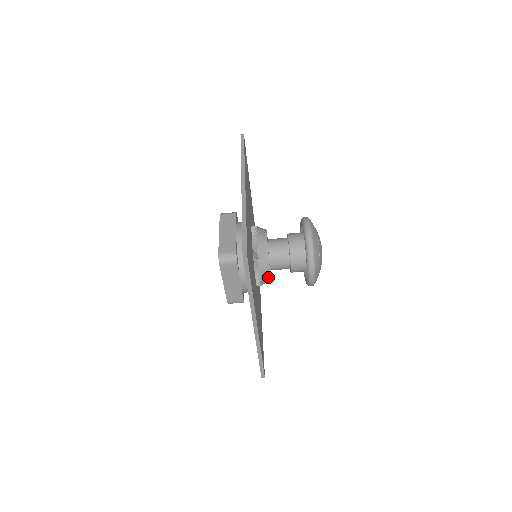
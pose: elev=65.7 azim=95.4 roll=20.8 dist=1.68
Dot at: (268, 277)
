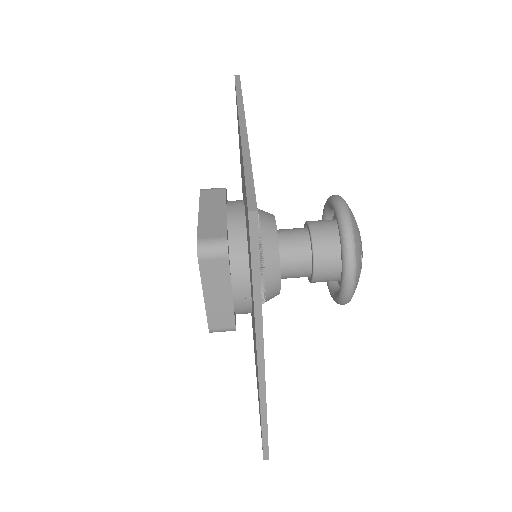
Dot at: (272, 226)
